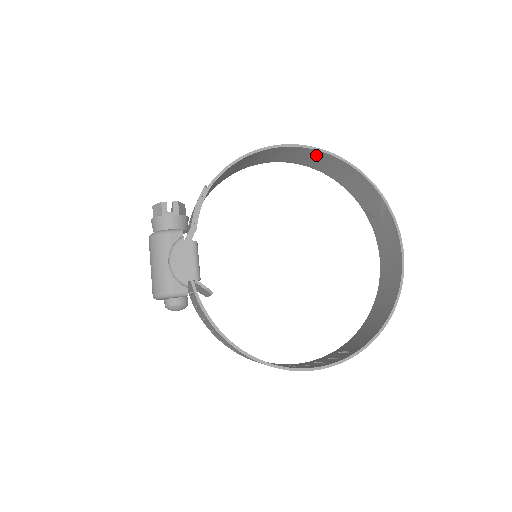
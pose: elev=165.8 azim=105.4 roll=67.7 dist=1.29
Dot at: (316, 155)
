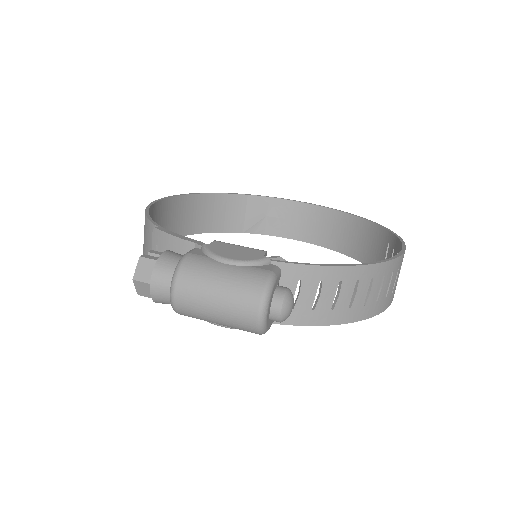
Dot at: (181, 206)
